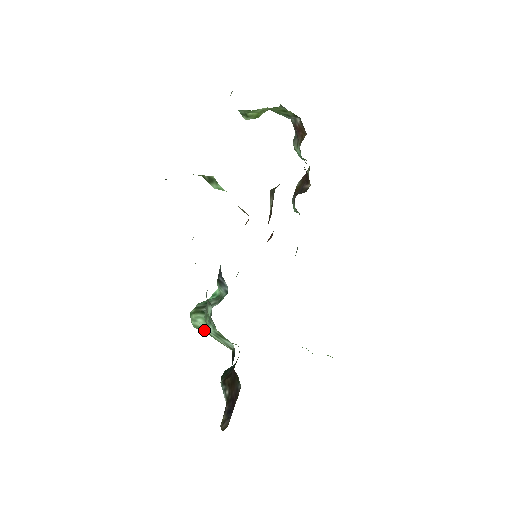
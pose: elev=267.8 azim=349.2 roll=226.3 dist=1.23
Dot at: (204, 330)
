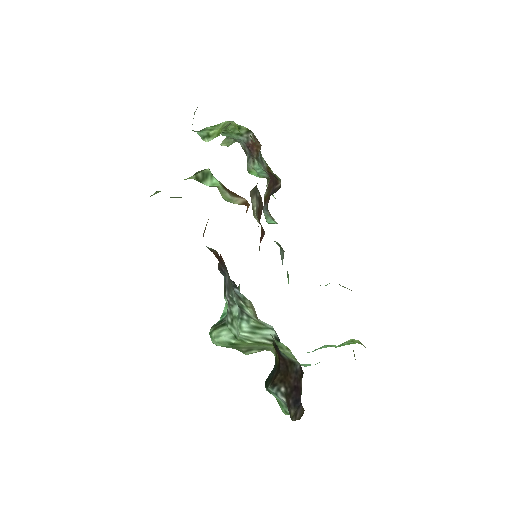
Dot at: (231, 342)
